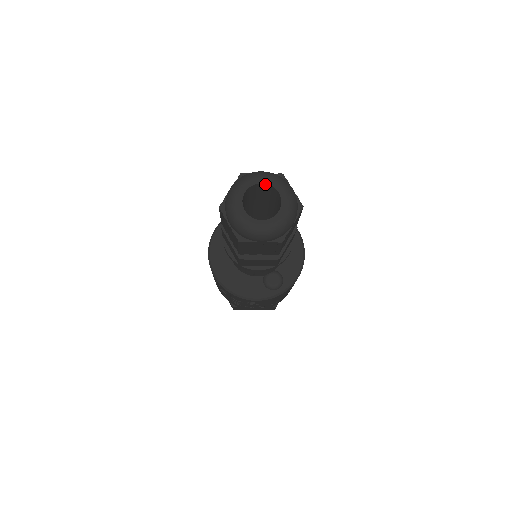
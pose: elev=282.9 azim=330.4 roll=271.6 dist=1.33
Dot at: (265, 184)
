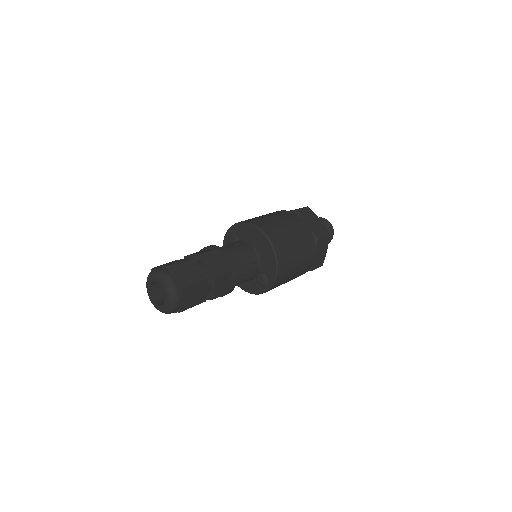
Dot at: (156, 281)
